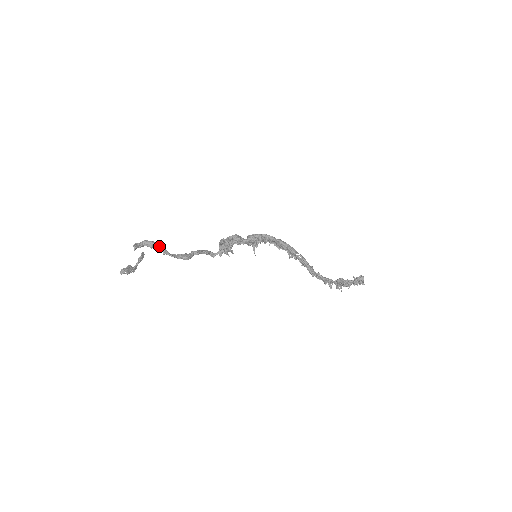
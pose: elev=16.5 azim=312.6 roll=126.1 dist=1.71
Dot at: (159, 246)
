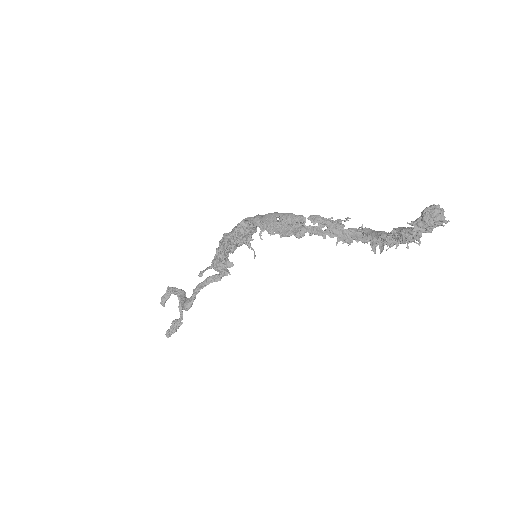
Dot at: (175, 292)
